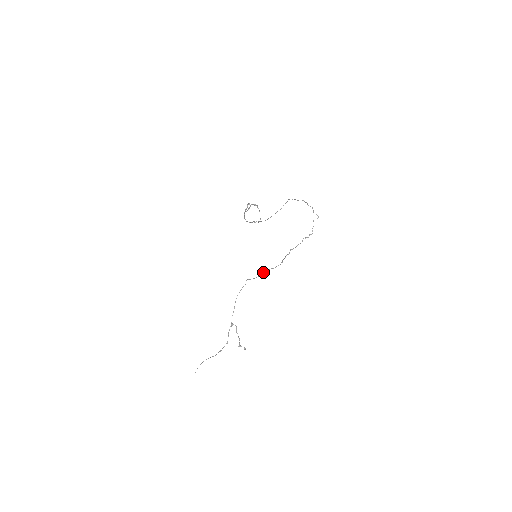
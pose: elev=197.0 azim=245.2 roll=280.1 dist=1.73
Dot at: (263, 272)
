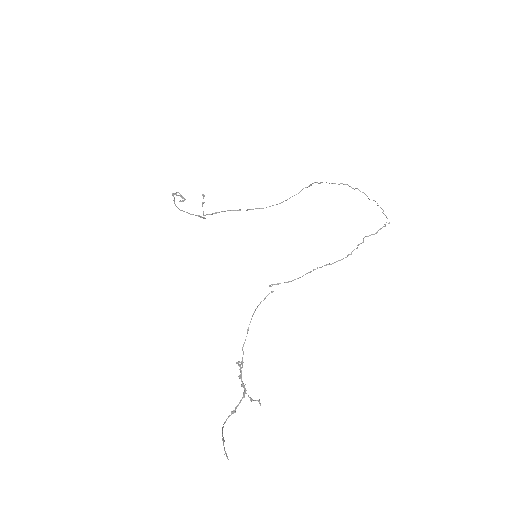
Dot at: occluded
